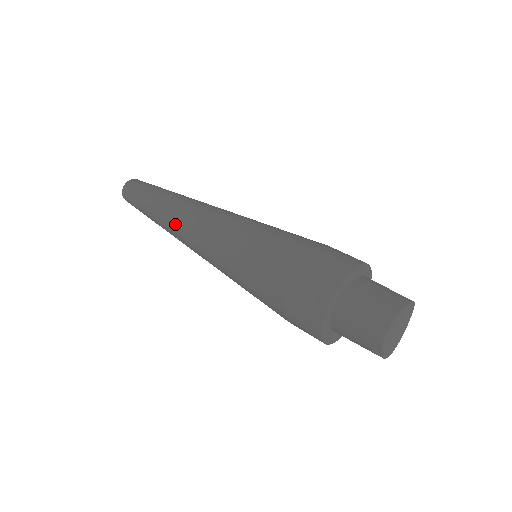
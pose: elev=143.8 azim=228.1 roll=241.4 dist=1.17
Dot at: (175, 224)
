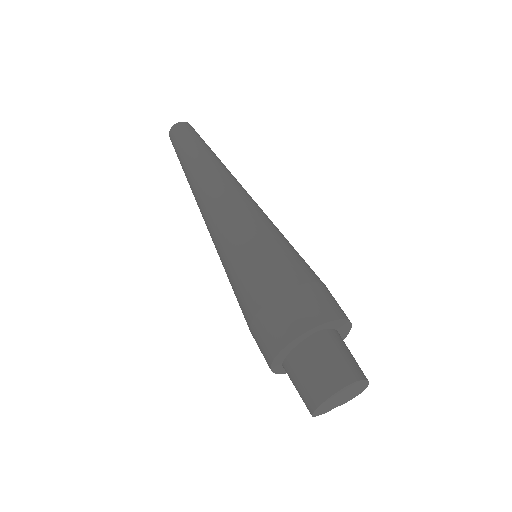
Dot at: occluded
